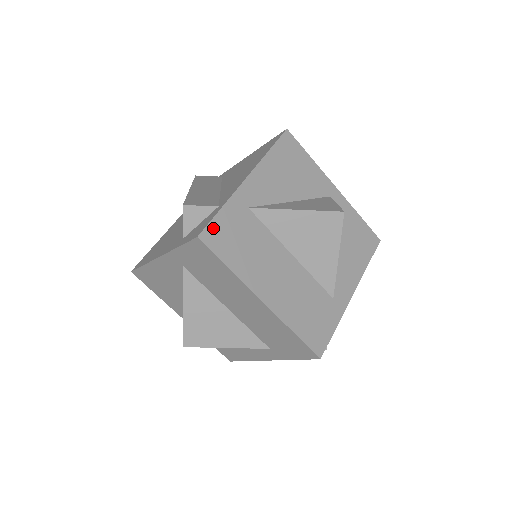
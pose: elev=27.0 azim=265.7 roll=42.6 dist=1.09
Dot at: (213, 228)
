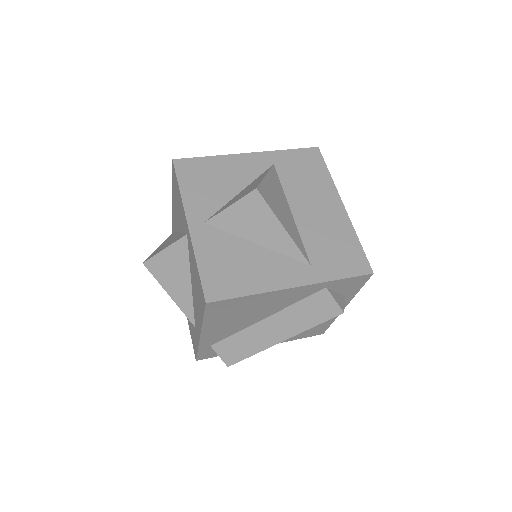
Dot at: occluded
